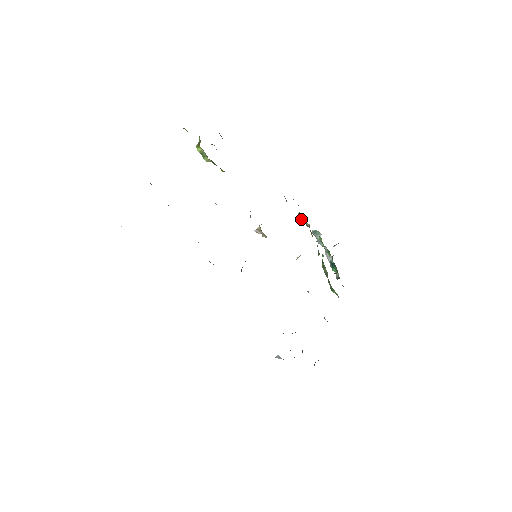
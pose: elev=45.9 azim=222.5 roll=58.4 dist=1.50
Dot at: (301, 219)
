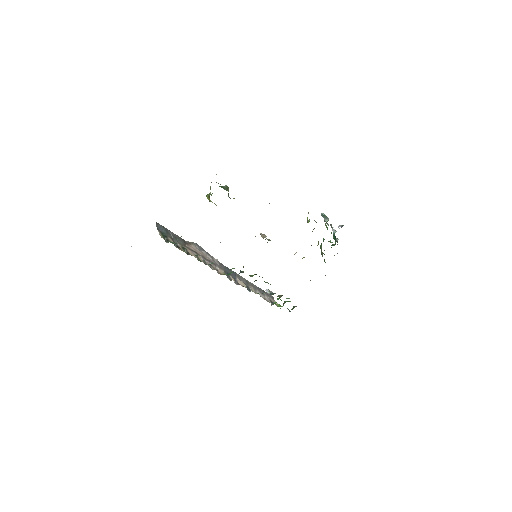
Dot at: (308, 221)
